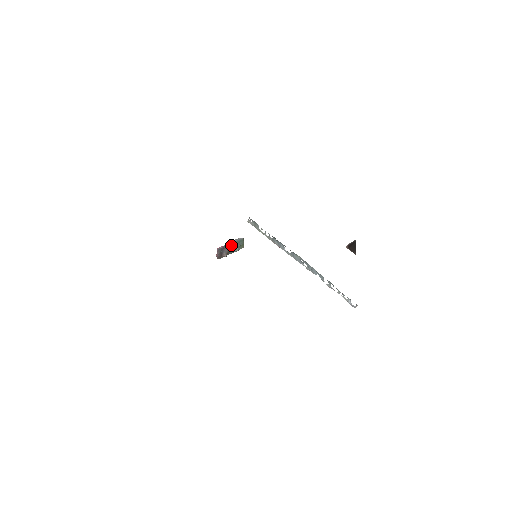
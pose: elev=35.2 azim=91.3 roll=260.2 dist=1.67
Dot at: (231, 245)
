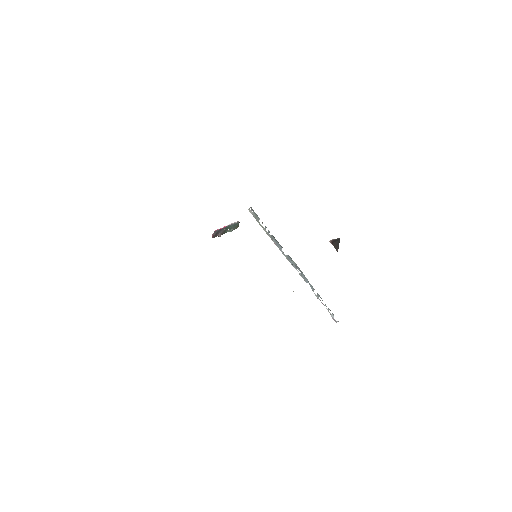
Dot at: (227, 227)
